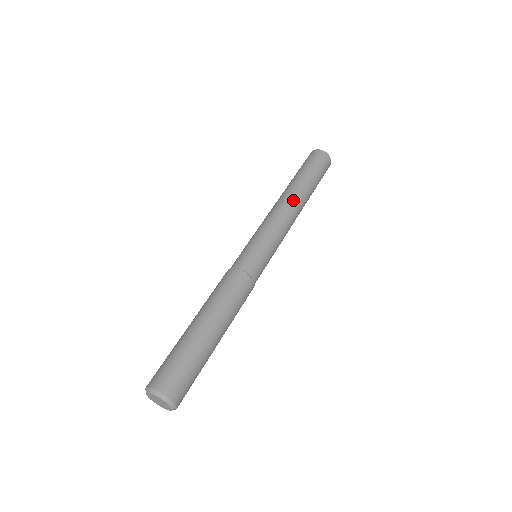
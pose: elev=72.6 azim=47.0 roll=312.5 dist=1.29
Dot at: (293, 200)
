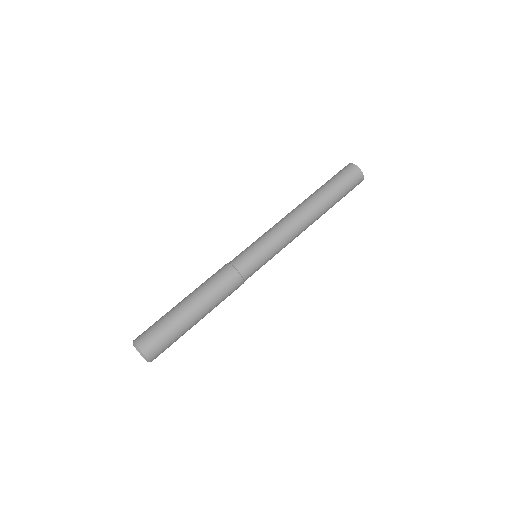
Dot at: (309, 216)
